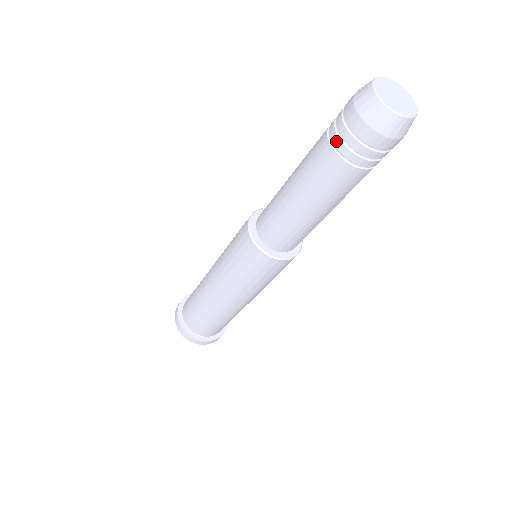
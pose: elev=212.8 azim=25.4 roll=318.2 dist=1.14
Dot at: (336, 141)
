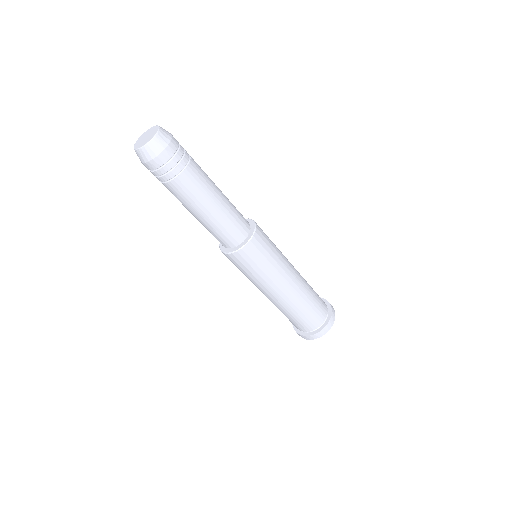
Dot at: occluded
